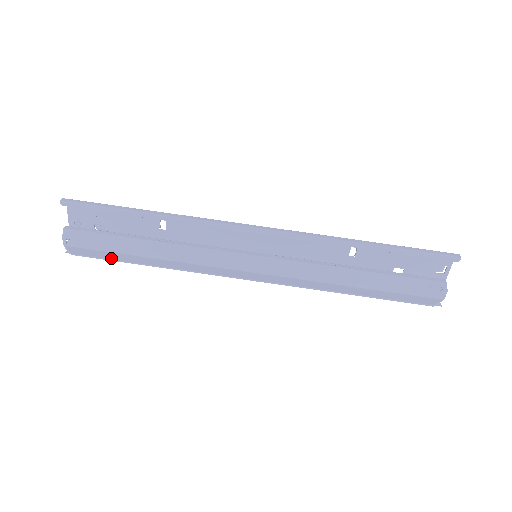
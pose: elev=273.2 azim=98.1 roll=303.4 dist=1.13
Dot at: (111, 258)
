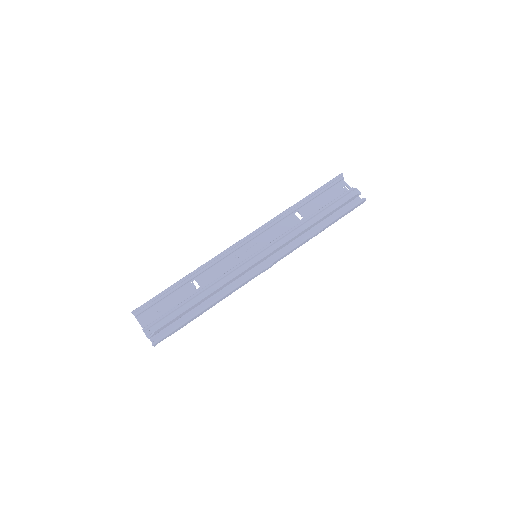
Dot at: (179, 314)
